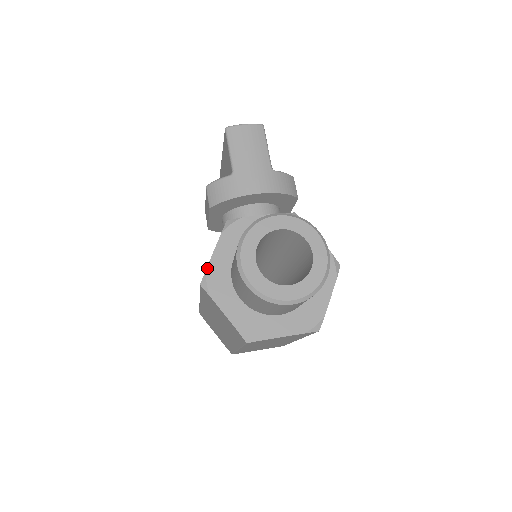
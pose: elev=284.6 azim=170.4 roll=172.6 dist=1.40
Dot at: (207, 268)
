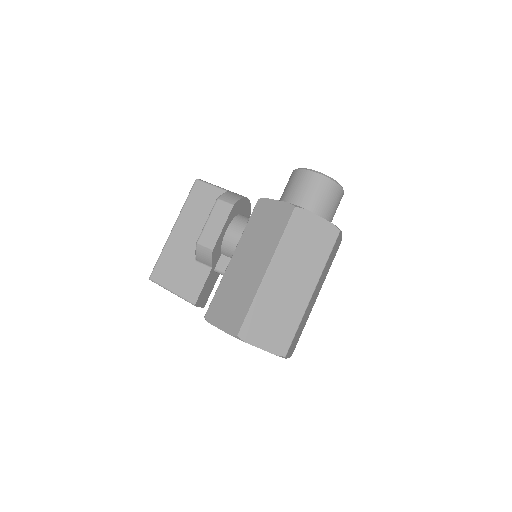
Dot at: (287, 202)
